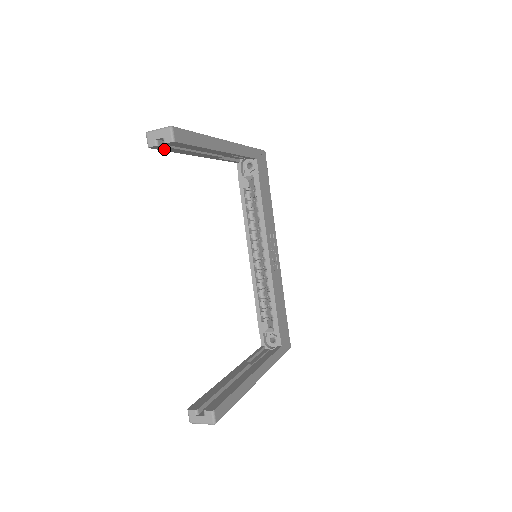
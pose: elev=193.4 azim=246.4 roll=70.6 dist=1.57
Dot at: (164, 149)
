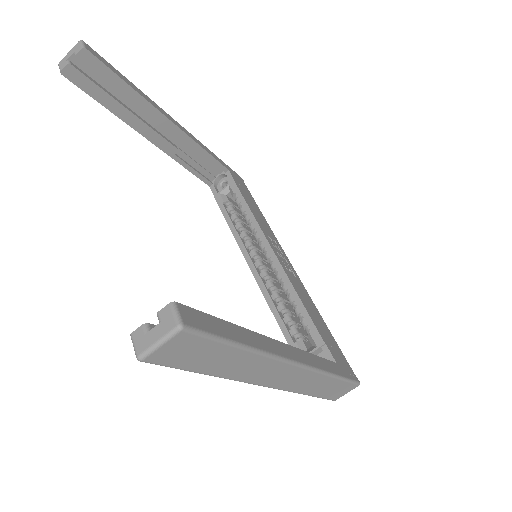
Dot at: (85, 87)
